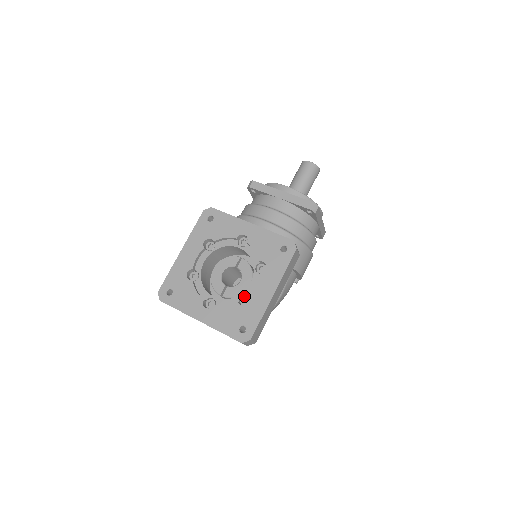
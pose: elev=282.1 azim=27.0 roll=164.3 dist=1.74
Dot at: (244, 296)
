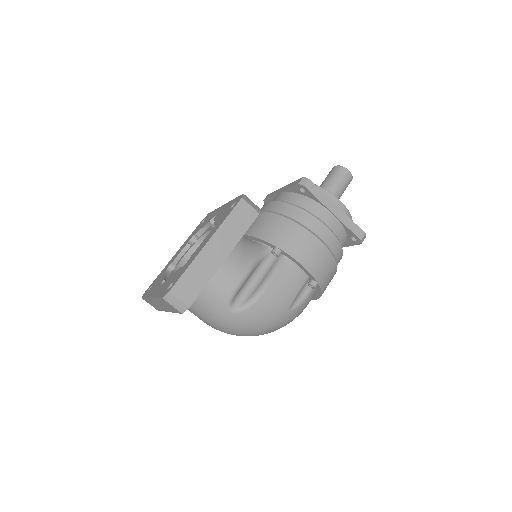
Dot at: occluded
